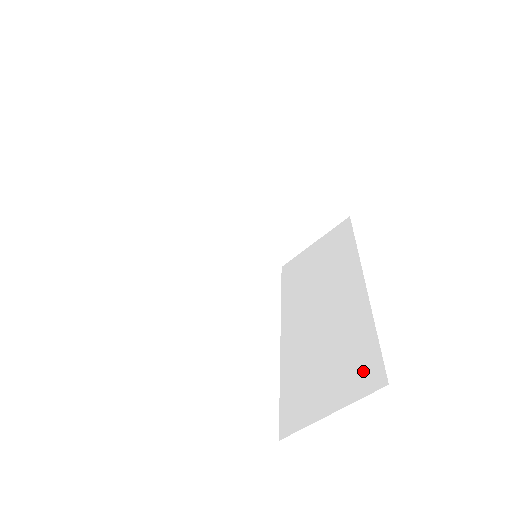
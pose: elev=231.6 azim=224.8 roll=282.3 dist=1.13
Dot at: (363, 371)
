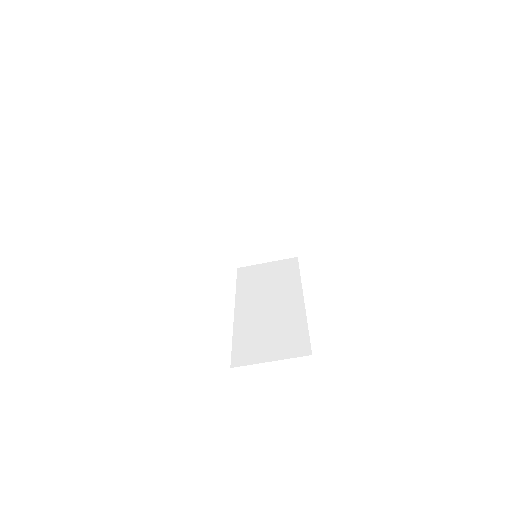
Dot at: (297, 345)
